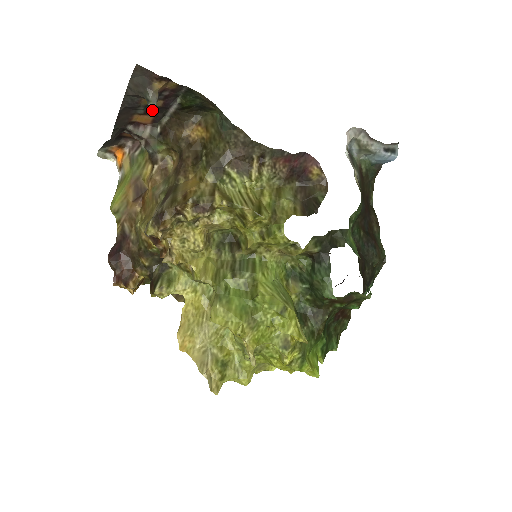
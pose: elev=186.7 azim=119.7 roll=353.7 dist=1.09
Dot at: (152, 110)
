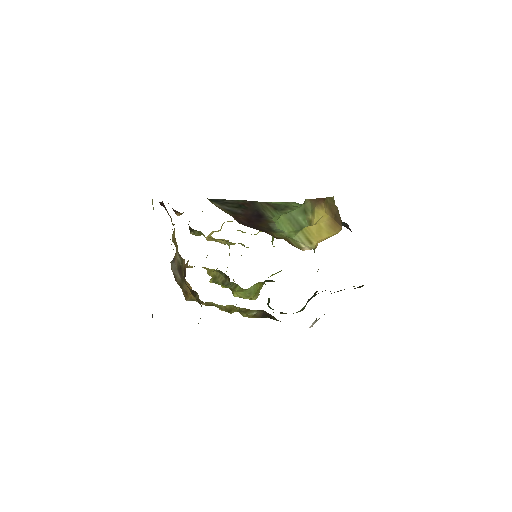
Dot at: occluded
